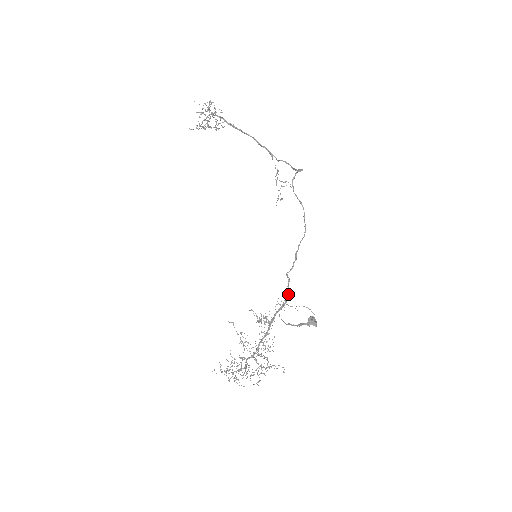
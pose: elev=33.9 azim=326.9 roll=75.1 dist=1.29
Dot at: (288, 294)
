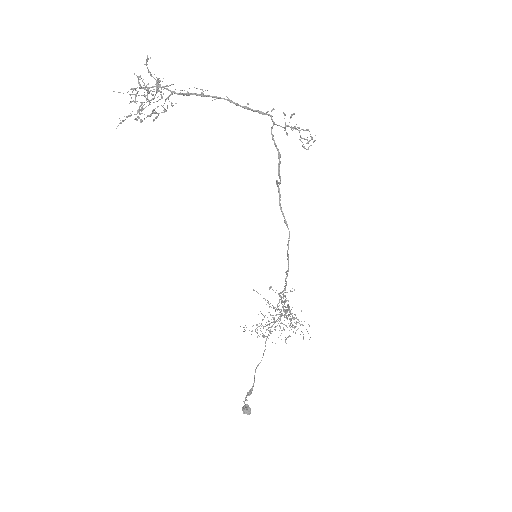
Dot at: (284, 311)
